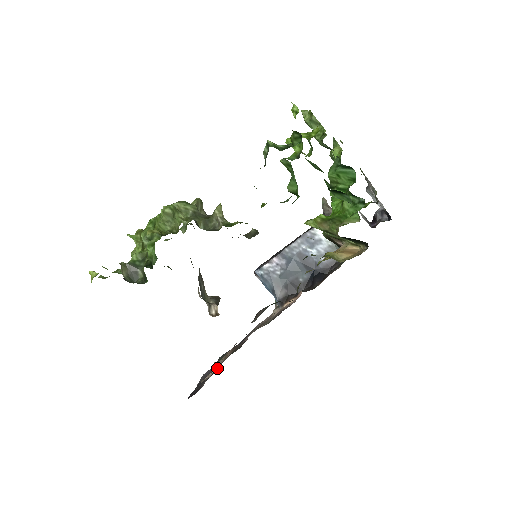
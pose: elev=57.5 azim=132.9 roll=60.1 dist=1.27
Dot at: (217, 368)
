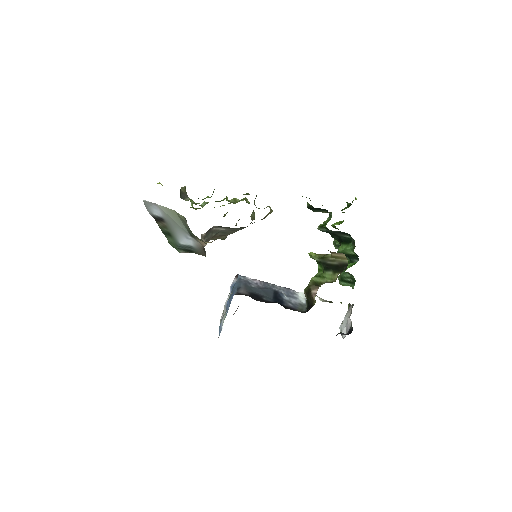
Dot at: occluded
